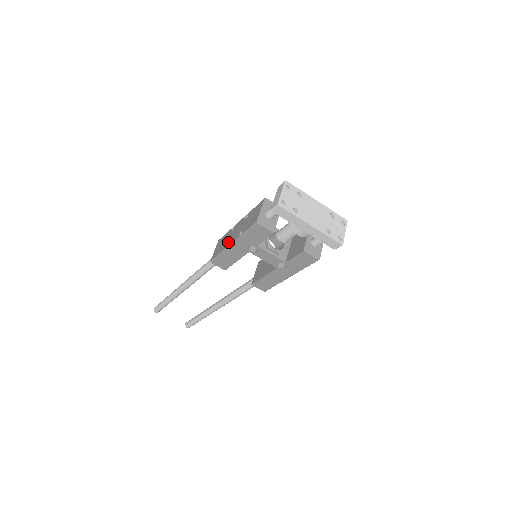
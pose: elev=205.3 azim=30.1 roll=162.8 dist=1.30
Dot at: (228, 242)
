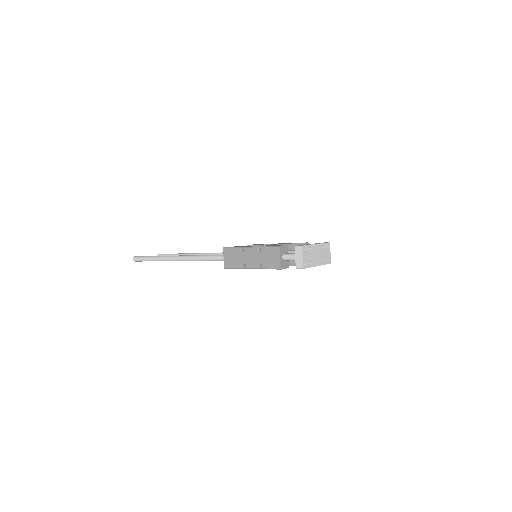
Dot at: (245, 264)
